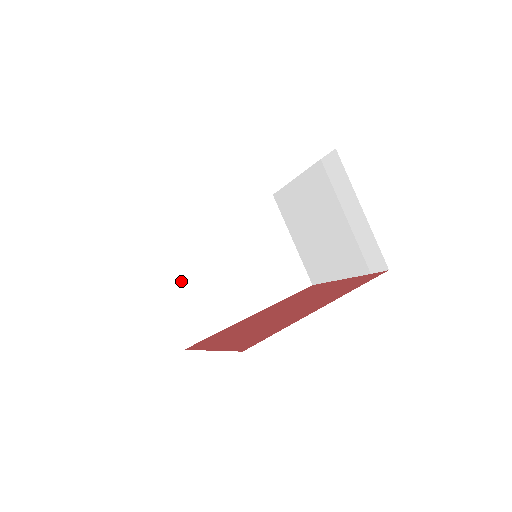
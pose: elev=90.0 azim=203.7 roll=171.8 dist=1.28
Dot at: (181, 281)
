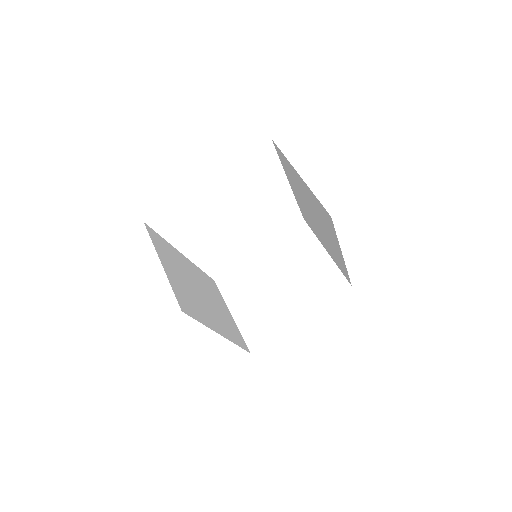
Dot at: (173, 268)
